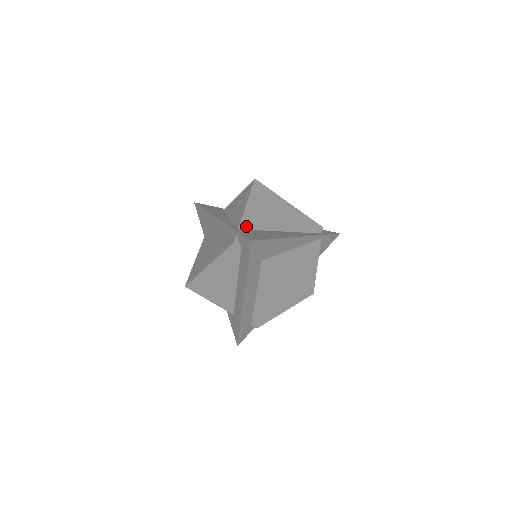
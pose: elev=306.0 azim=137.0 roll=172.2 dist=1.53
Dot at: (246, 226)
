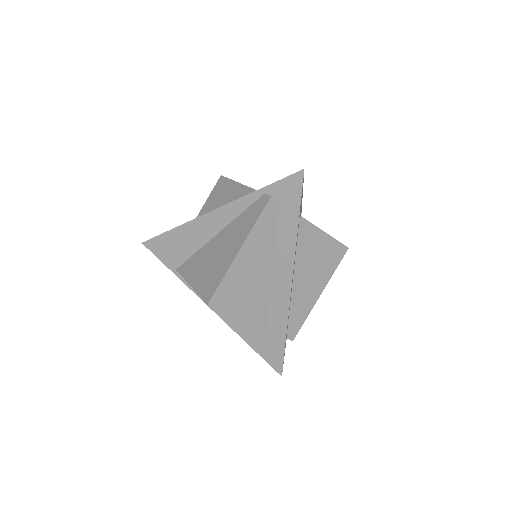
Dot at: occluded
